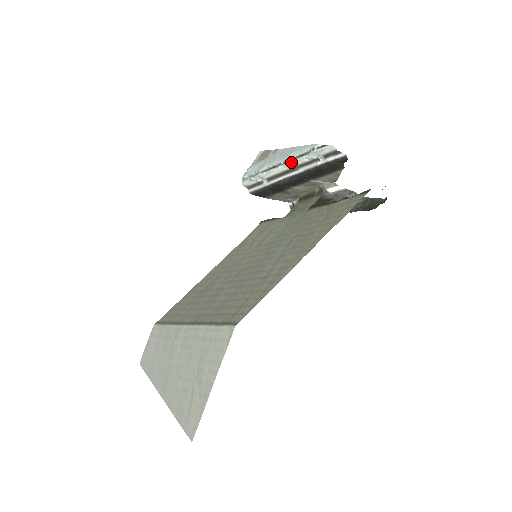
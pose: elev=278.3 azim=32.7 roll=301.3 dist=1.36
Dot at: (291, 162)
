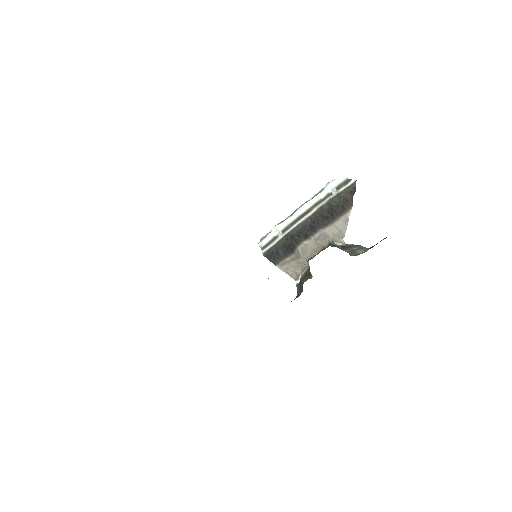
Dot at: (307, 202)
